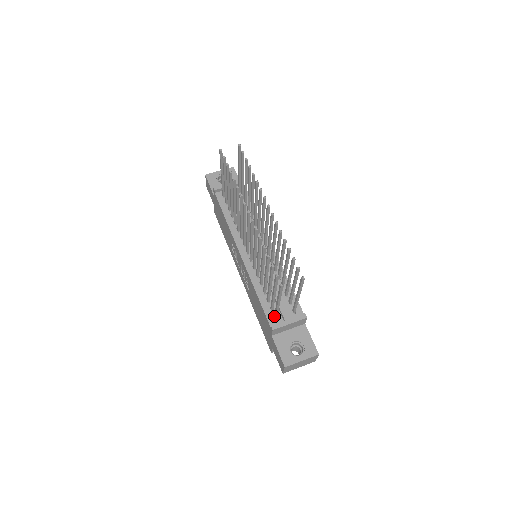
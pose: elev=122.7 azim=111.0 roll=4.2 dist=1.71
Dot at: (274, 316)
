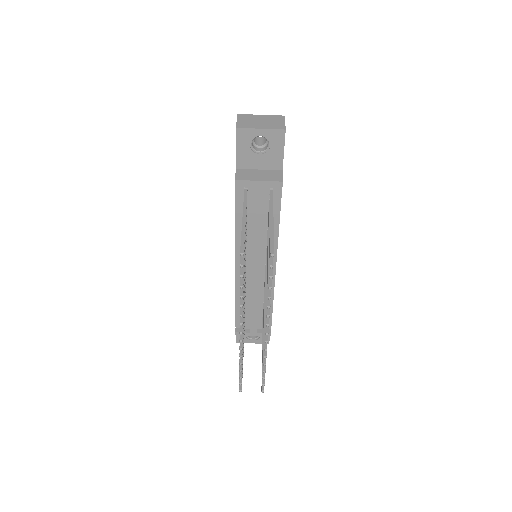
Dot at: occluded
